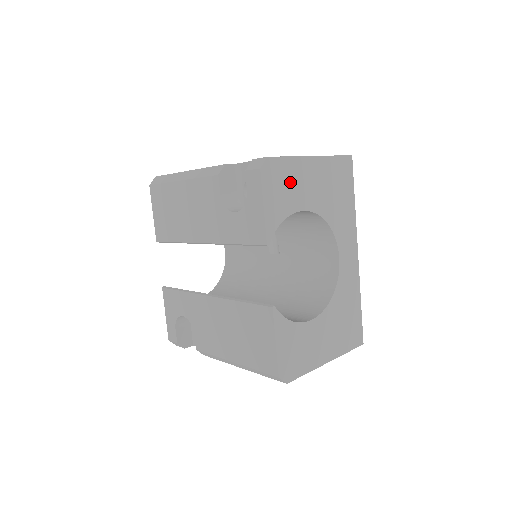
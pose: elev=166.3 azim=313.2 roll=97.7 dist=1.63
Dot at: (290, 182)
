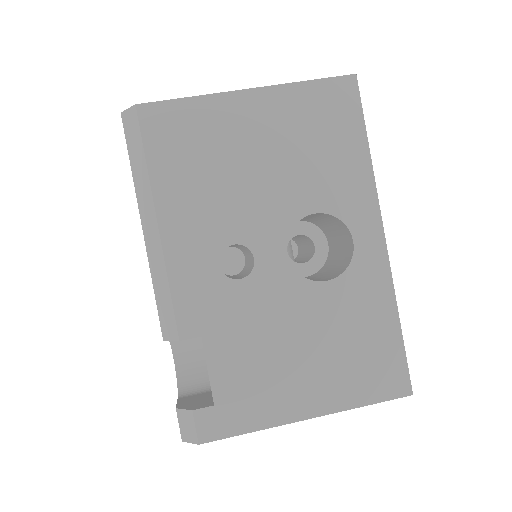
Dot at: occluded
